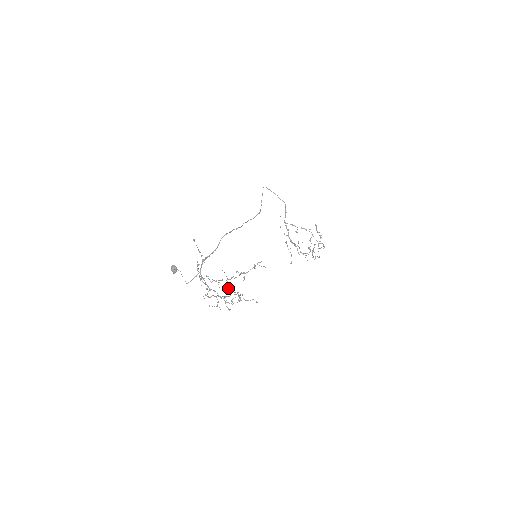
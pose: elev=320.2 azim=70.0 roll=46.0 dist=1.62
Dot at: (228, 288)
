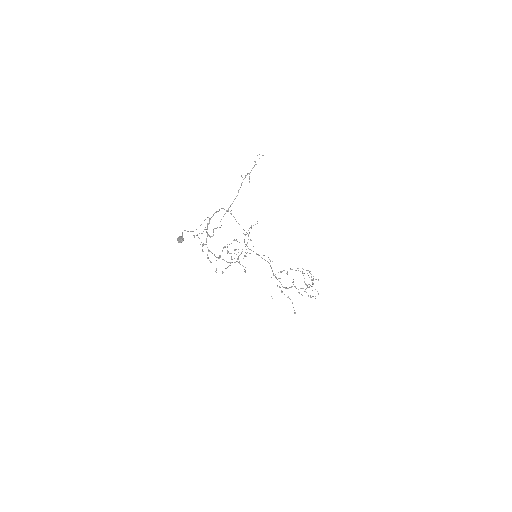
Dot at: (238, 252)
